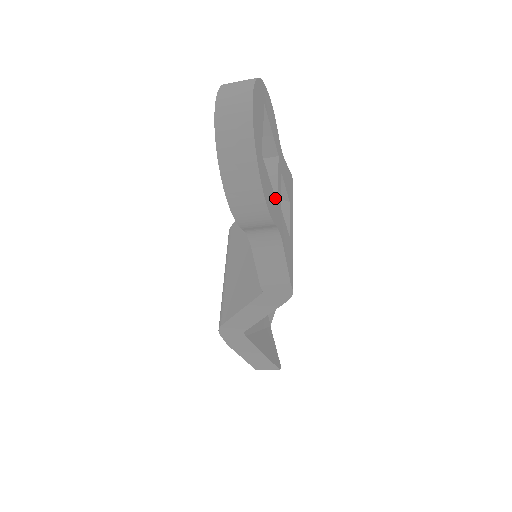
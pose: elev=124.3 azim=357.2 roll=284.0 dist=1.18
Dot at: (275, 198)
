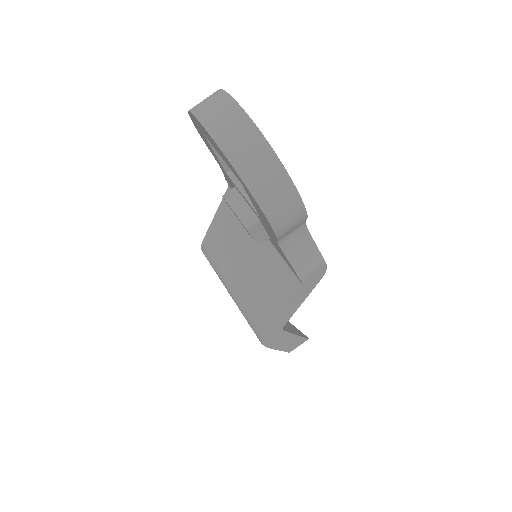
Dot at: occluded
